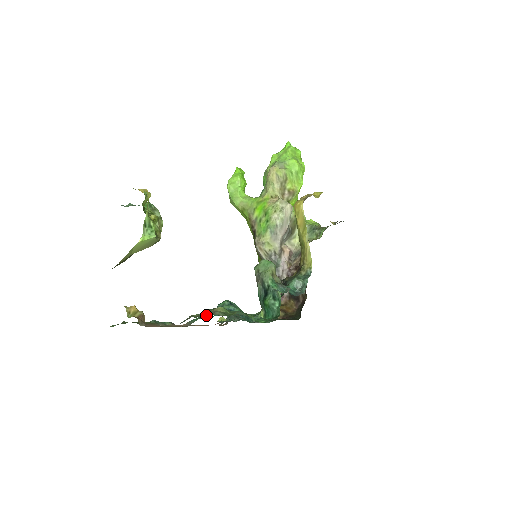
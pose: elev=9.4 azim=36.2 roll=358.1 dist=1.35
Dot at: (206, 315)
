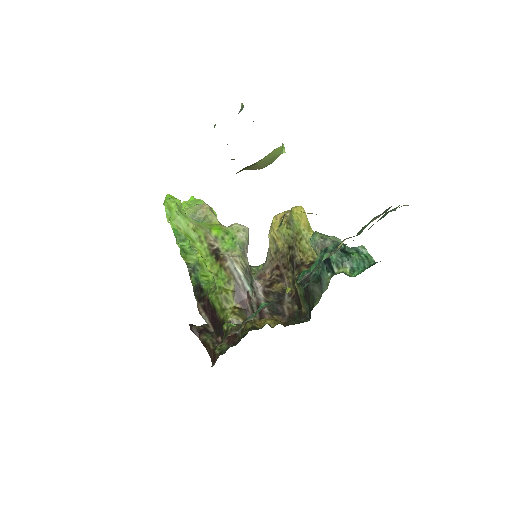
Dot at: occluded
